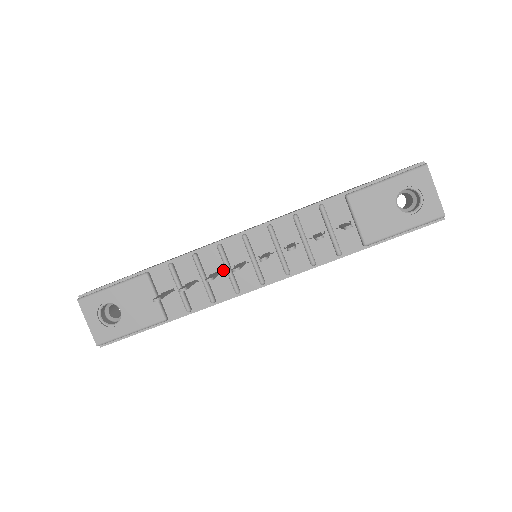
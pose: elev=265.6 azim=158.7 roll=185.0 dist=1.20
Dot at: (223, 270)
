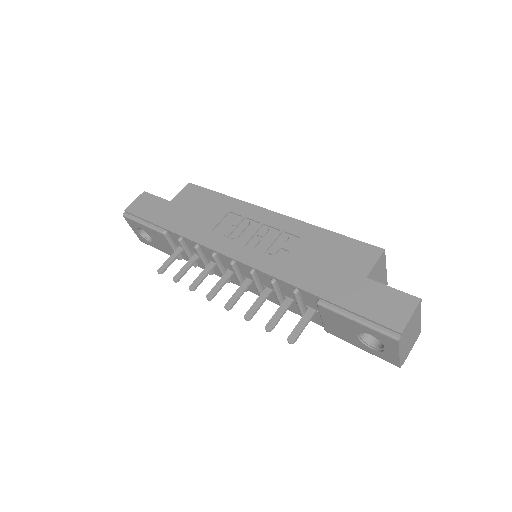
Dot at: occluded
